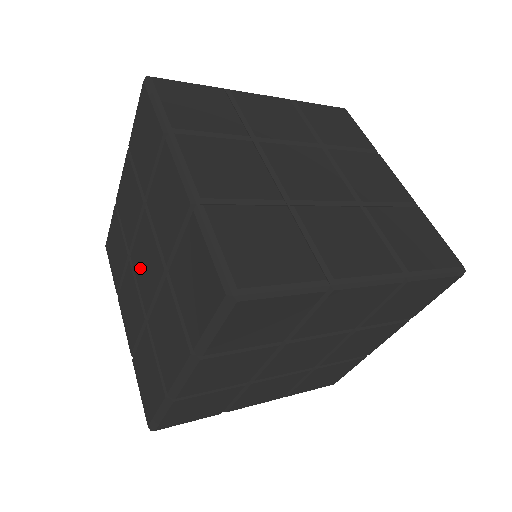
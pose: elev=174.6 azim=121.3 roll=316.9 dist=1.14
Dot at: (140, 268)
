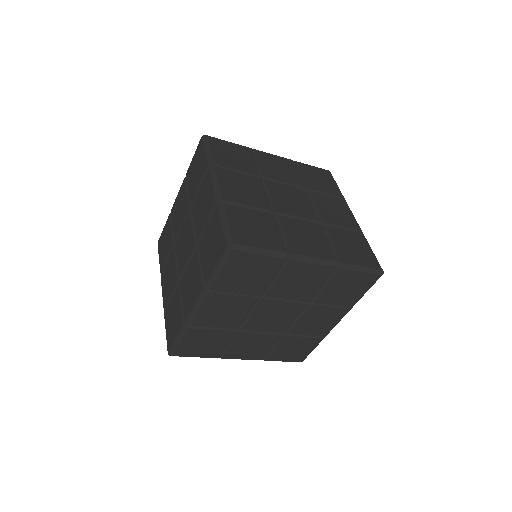
Dot at: (180, 249)
